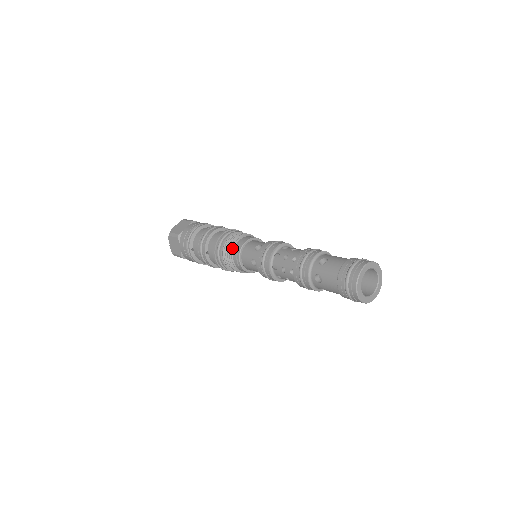
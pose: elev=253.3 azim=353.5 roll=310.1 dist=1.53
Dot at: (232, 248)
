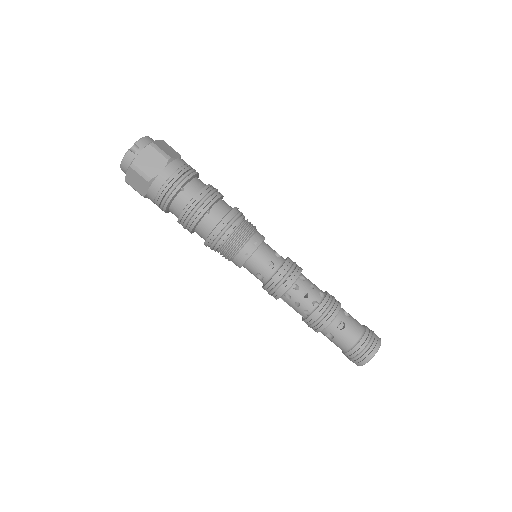
Dot at: (252, 234)
